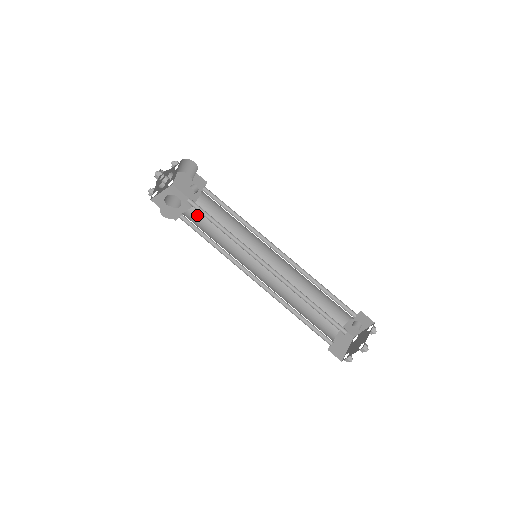
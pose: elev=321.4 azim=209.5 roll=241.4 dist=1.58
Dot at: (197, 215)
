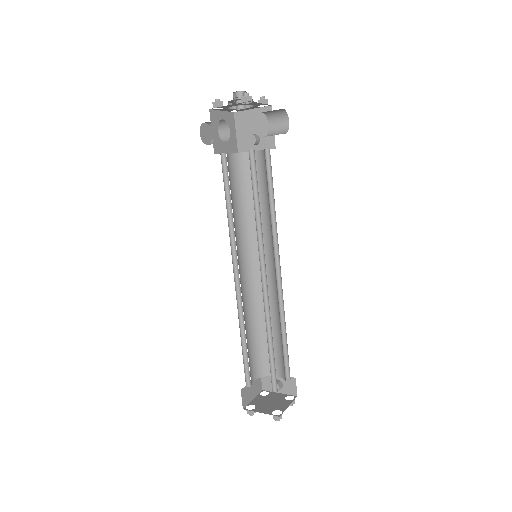
Dot at: (234, 166)
